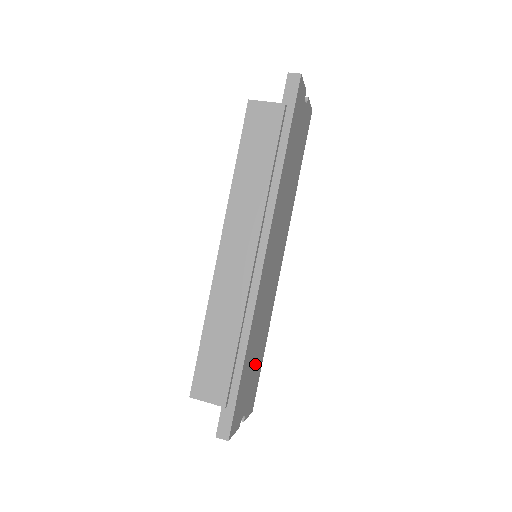
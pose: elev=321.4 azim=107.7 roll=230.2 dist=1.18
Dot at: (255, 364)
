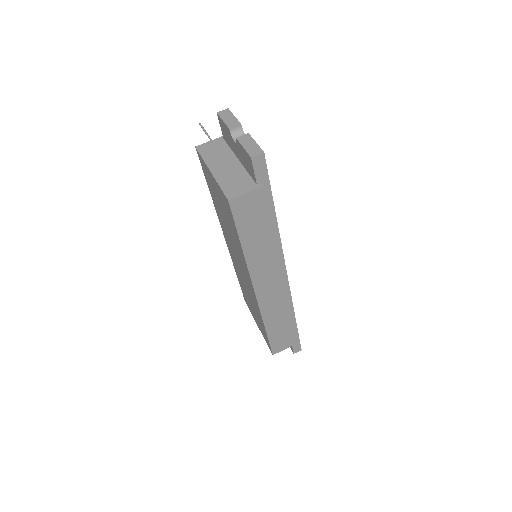
Dot at: occluded
